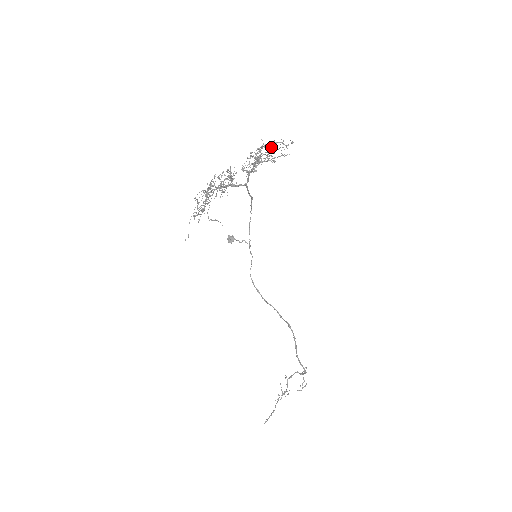
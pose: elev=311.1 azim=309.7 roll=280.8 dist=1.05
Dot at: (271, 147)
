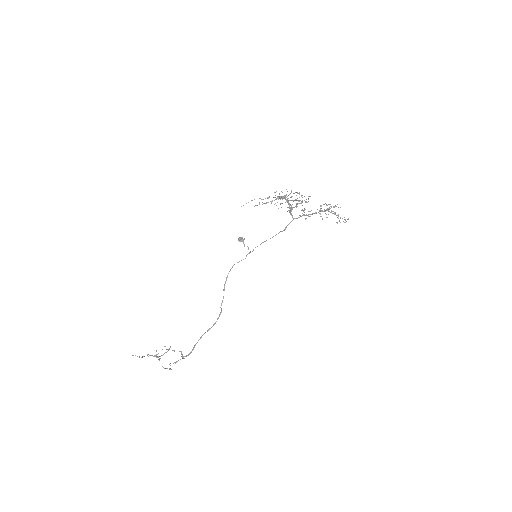
Dot at: occluded
